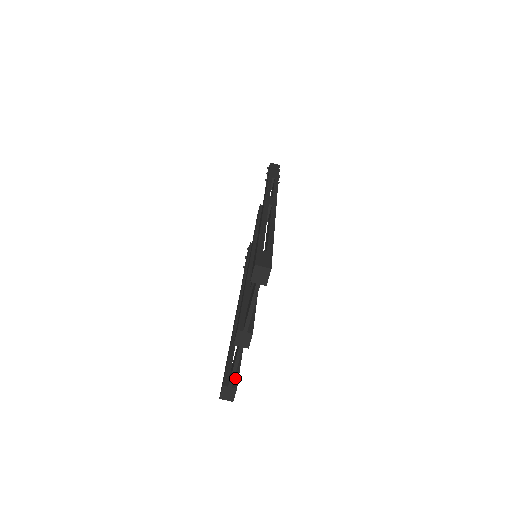
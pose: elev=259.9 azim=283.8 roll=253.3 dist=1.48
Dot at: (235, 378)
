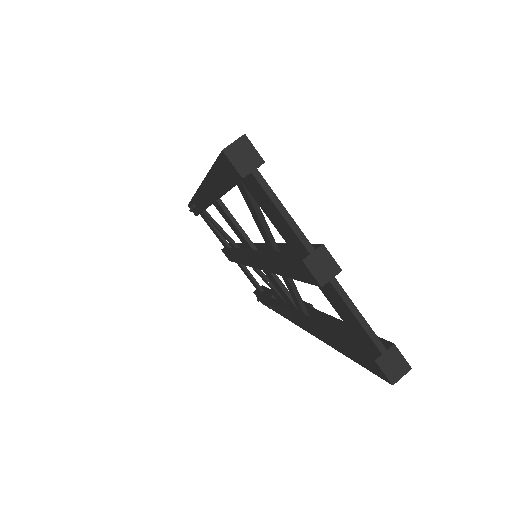
Dot at: occluded
